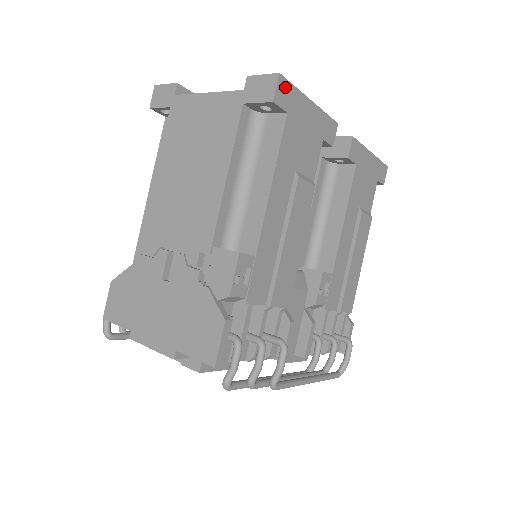
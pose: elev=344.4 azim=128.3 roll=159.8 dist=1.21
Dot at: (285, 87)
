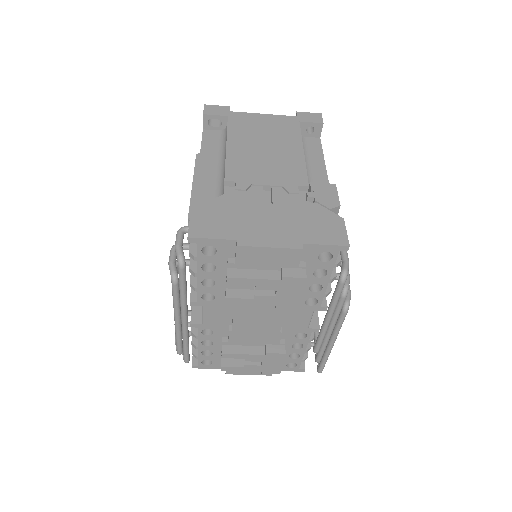
Dot at: occluded
